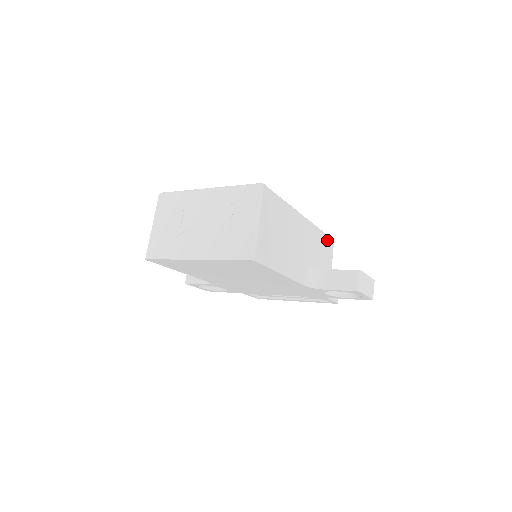
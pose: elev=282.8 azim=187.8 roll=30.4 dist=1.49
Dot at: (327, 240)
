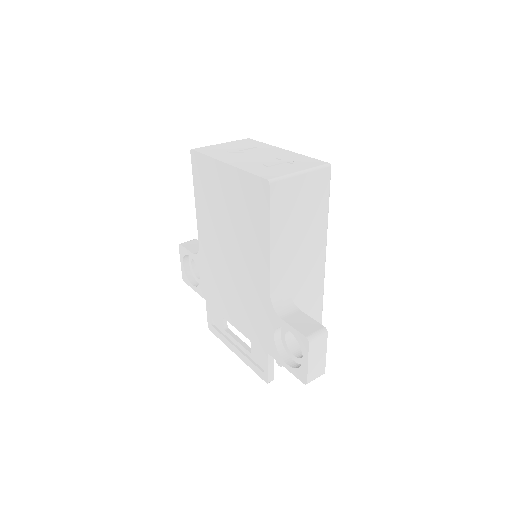
Dot at: (319, 312)
